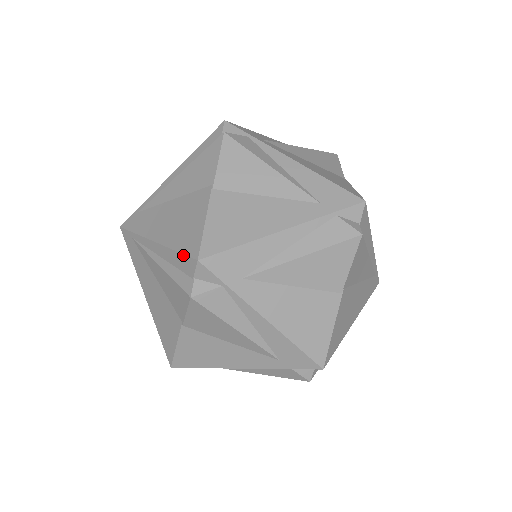
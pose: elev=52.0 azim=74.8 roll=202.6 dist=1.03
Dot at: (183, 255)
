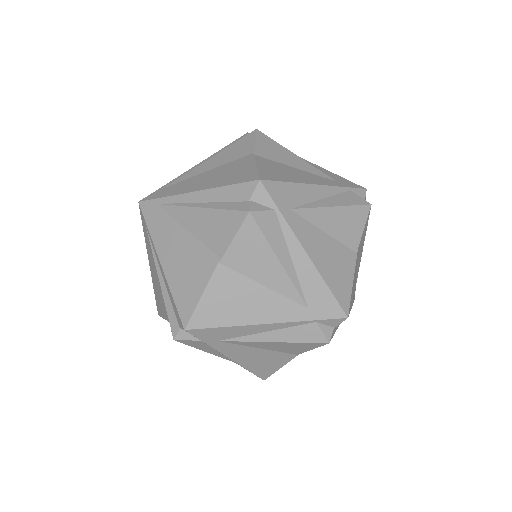
Dot at: (238, 184)
